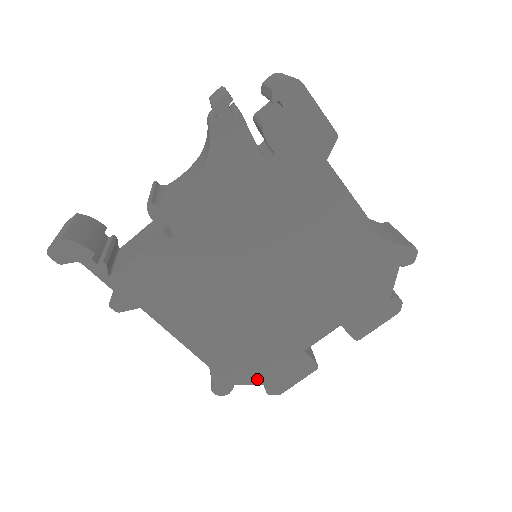
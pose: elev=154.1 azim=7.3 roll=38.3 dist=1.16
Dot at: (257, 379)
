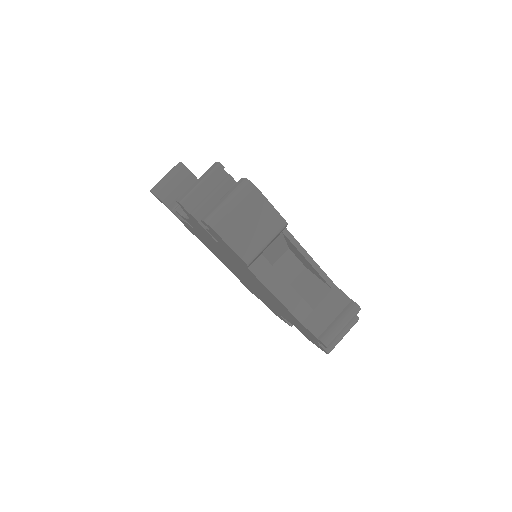
Dot at: (263, 302)
